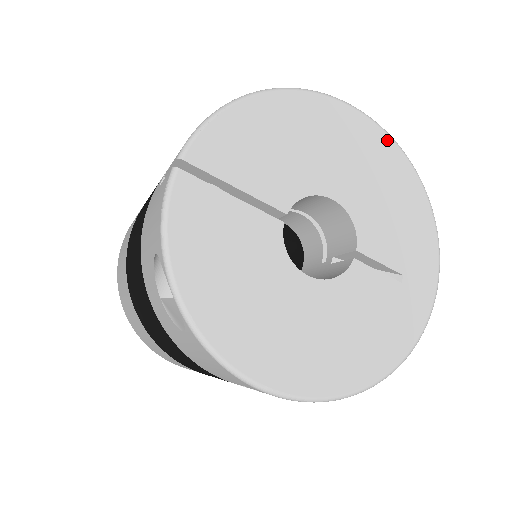
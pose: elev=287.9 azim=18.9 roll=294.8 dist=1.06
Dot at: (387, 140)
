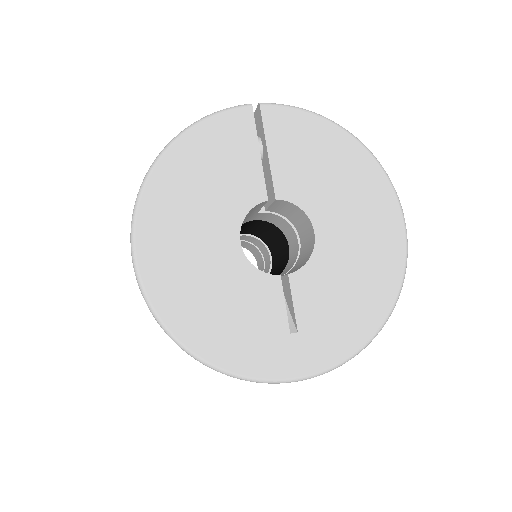
Dot at: (400, 256)
